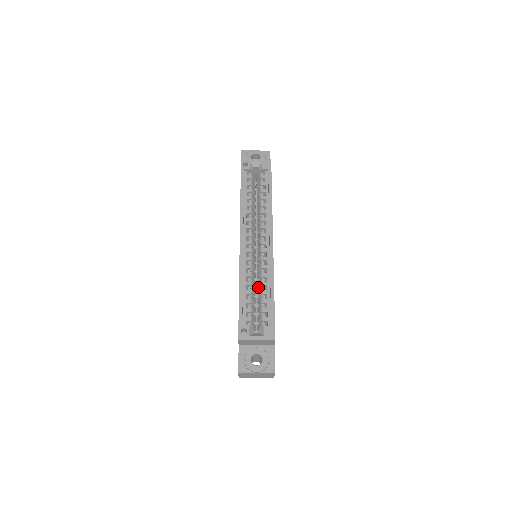
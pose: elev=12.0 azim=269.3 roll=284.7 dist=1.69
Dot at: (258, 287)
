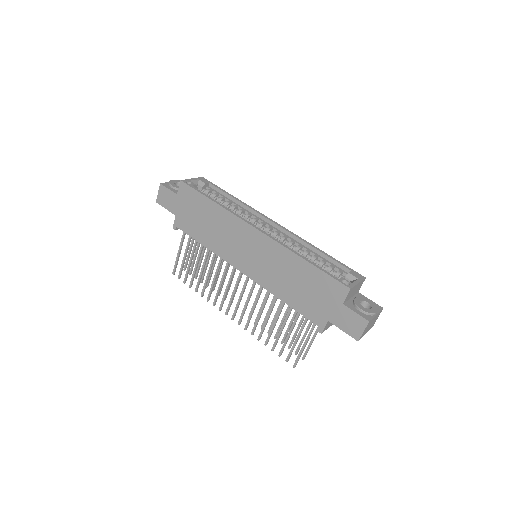
Dot at: occluded
